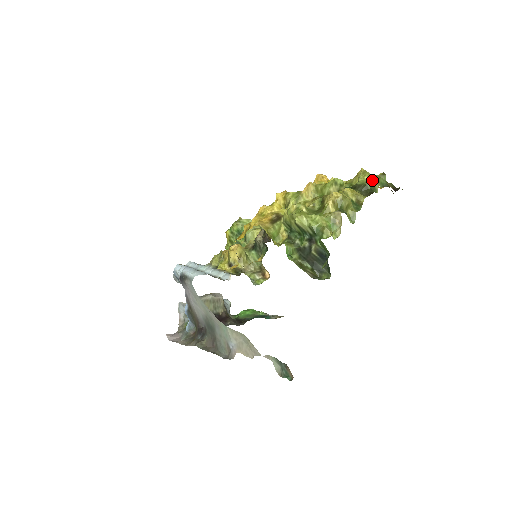
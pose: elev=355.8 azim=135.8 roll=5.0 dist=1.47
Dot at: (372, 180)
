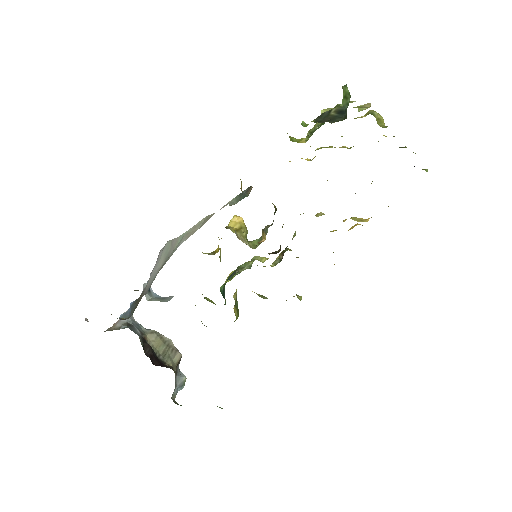
Dot at: occluded
